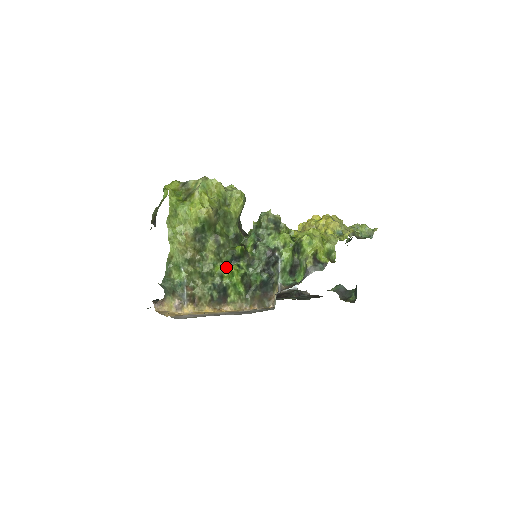
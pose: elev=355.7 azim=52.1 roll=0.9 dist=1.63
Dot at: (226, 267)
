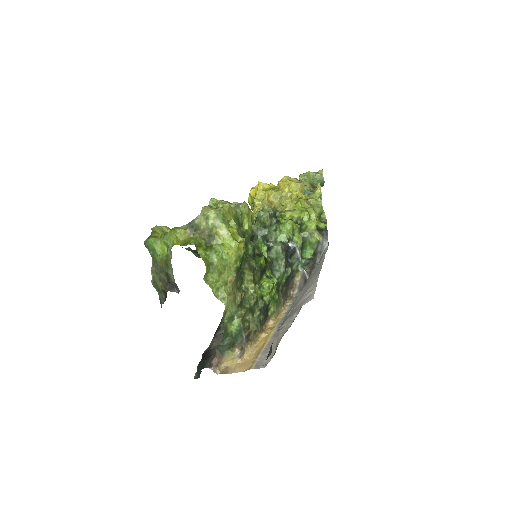
Dot at: (260, 286)
